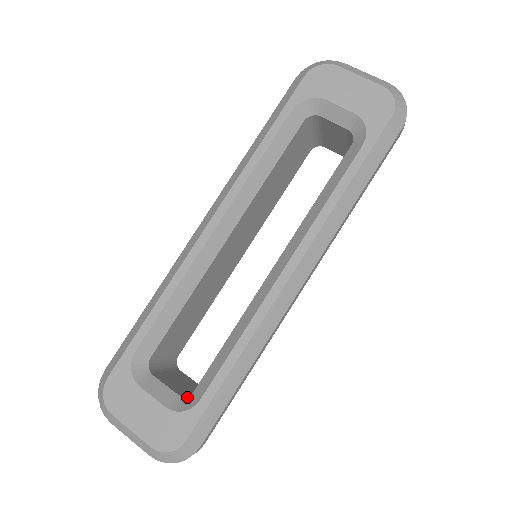
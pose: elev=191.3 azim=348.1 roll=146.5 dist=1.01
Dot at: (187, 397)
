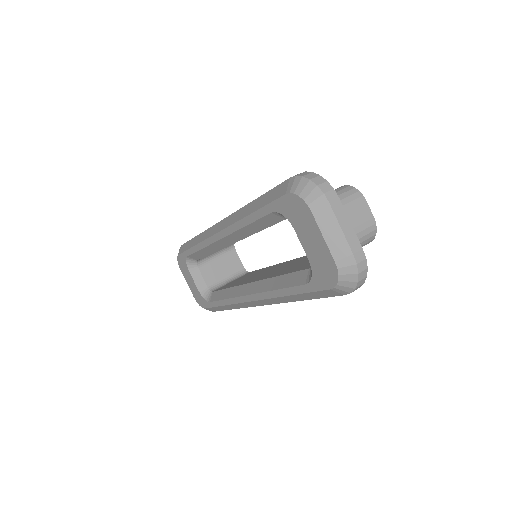
Dot at: (210, 291)
